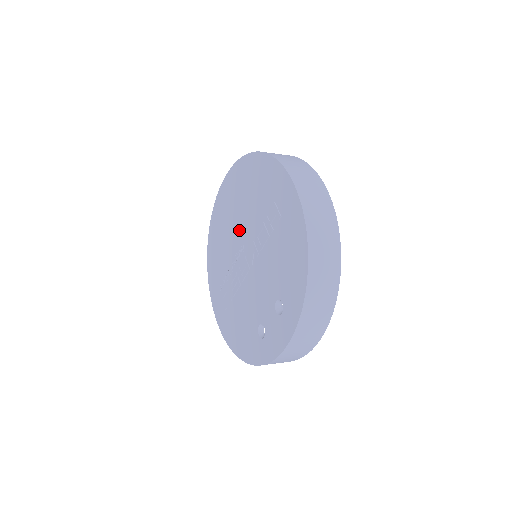
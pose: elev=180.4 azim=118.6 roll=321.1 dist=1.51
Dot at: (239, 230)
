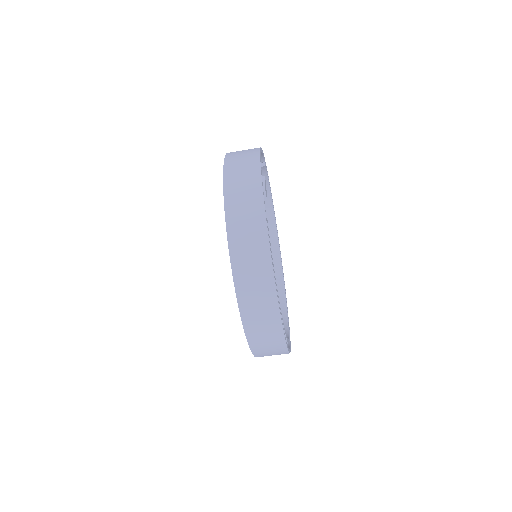
Dot at: occluded
